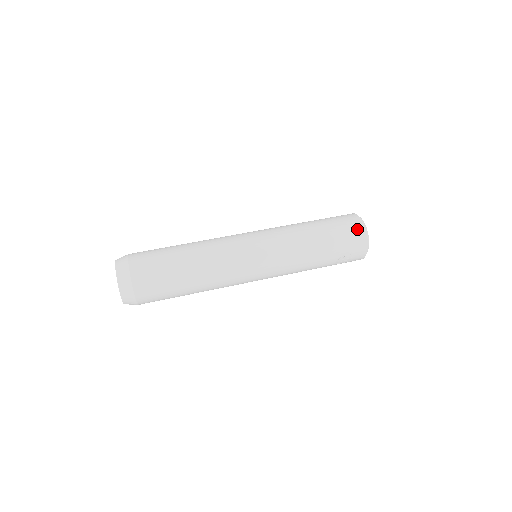
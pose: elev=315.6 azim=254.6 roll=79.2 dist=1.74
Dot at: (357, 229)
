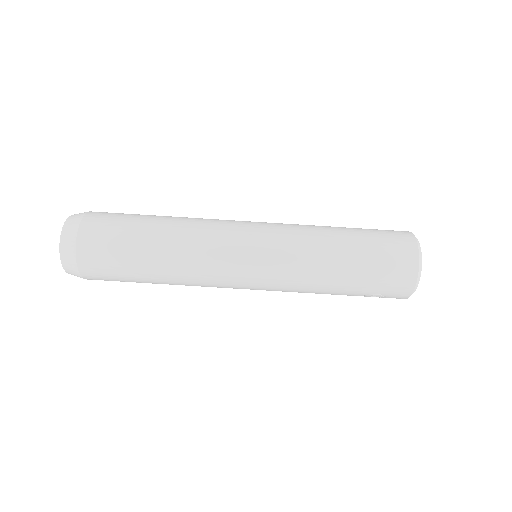
Dot at: (406, 268)
